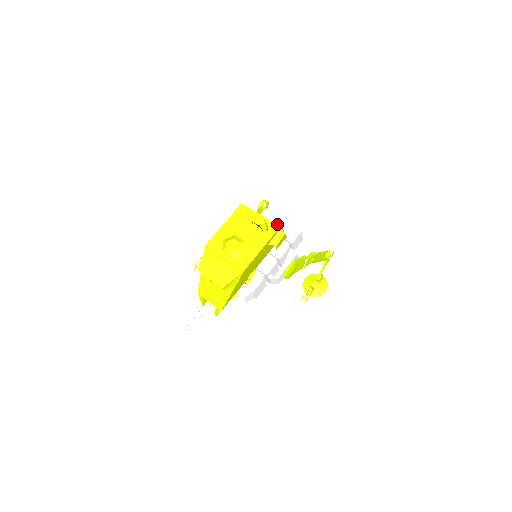
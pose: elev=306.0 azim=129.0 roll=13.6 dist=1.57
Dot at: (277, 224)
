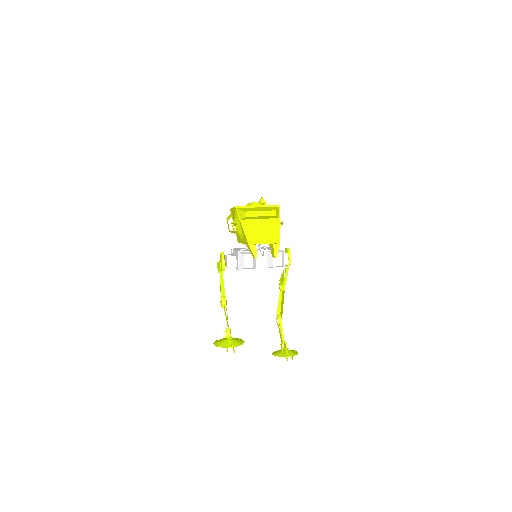
Dot at: occluded
